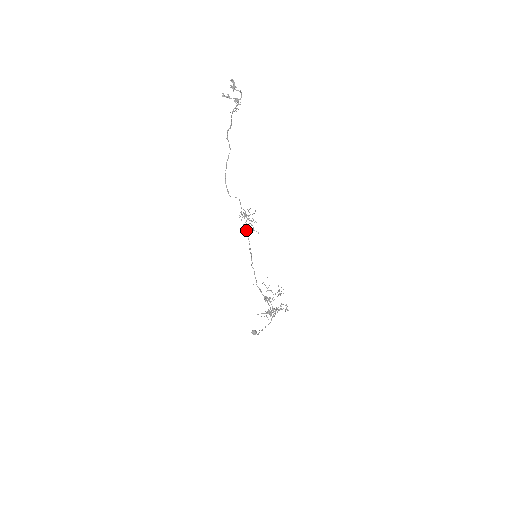
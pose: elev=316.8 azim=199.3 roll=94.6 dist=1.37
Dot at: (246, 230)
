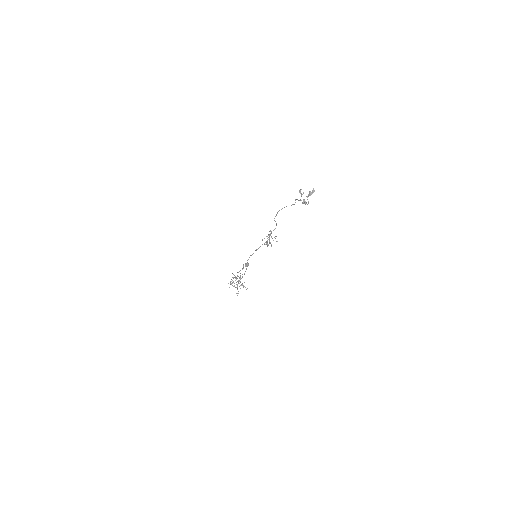
Dot at: occluded
